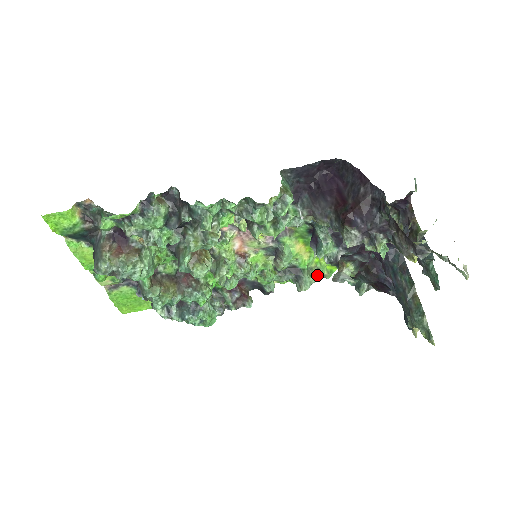
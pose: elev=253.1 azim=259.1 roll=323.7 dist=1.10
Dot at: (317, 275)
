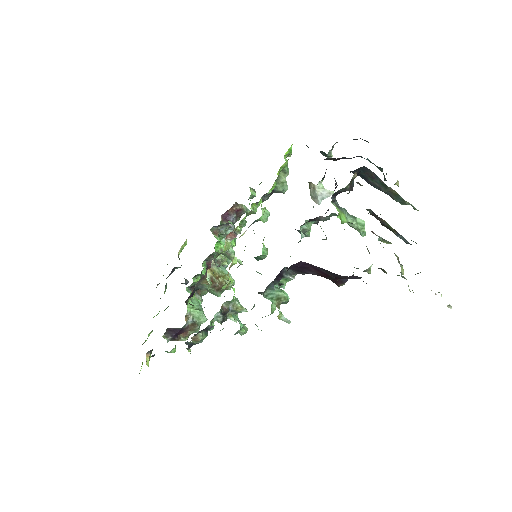
Dot at: (286, 175)
